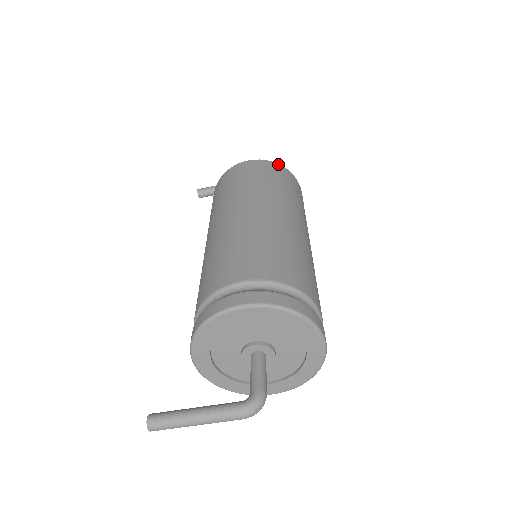
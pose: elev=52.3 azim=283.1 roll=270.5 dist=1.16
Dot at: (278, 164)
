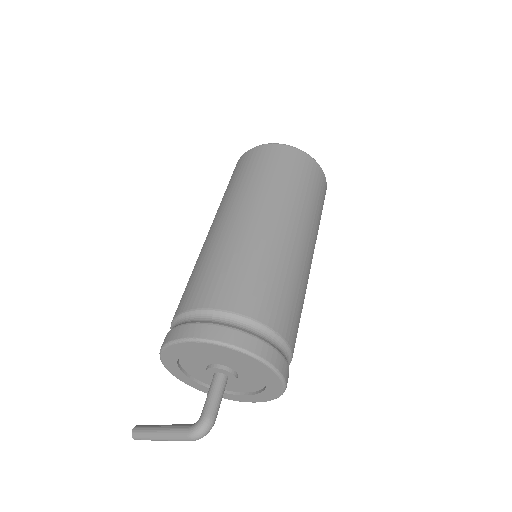
Dot at: (283, 145)
